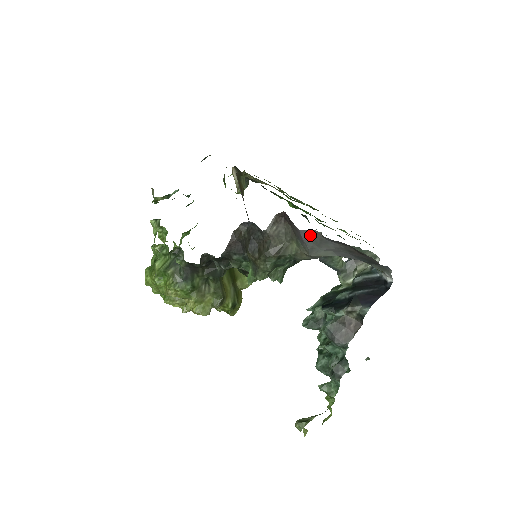
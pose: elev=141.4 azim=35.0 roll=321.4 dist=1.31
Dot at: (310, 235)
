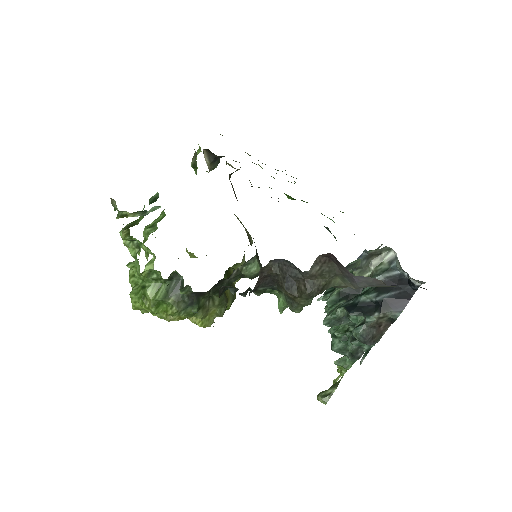
Dot at: (366, 280)
